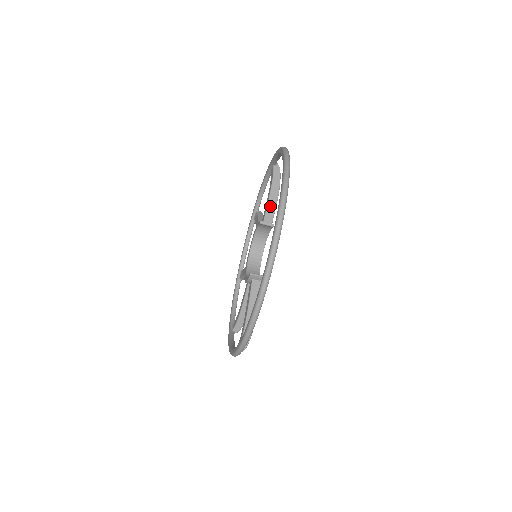
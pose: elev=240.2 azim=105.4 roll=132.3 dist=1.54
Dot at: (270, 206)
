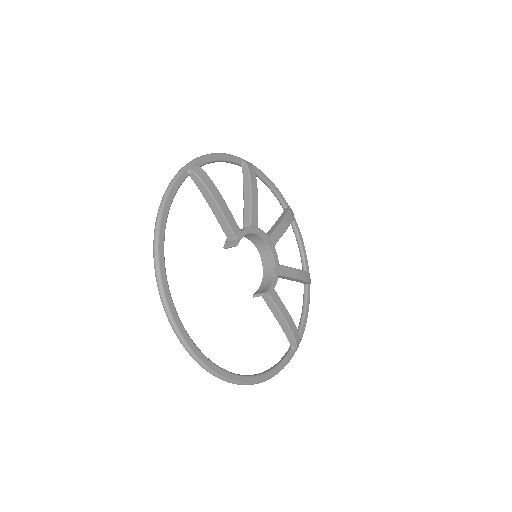
Dot at: (221, 222)
